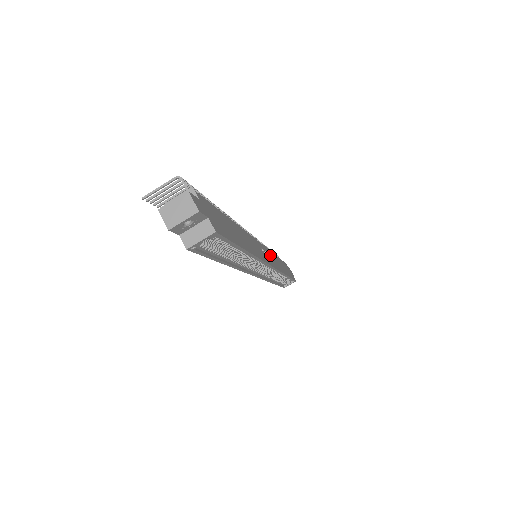
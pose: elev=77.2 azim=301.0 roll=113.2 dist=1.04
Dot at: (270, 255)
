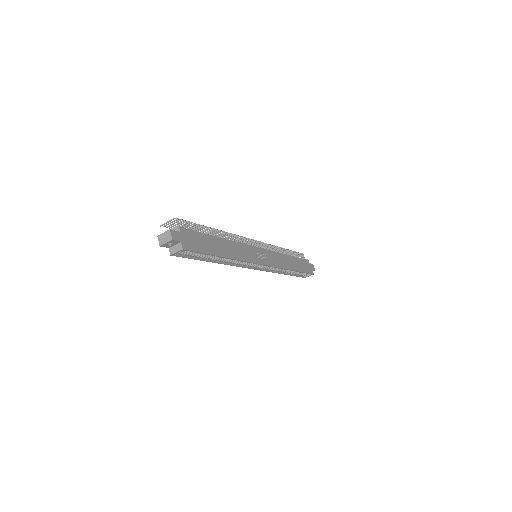
Dot at: (272, 256)
